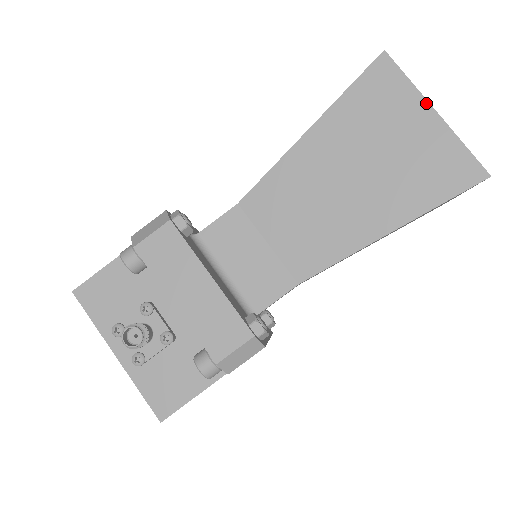
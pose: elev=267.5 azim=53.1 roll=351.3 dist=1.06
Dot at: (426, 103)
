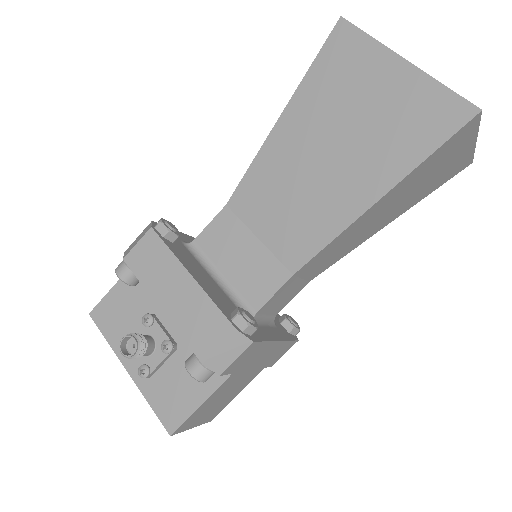
Dot at: (393, 54)
